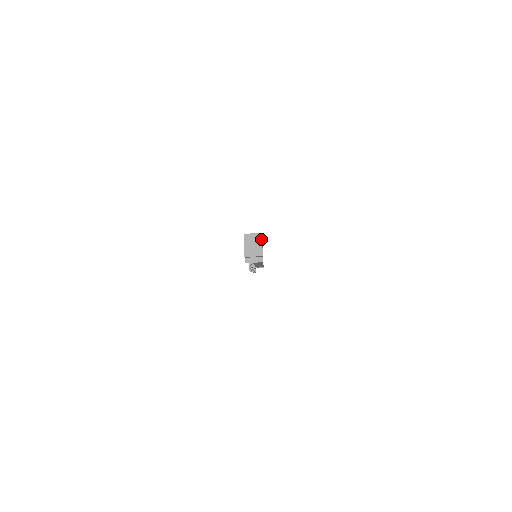
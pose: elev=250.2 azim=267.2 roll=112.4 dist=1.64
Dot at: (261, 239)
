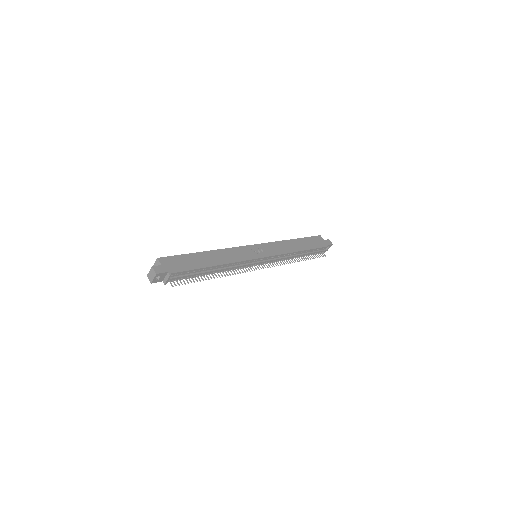
Dot at: (159, 262)
